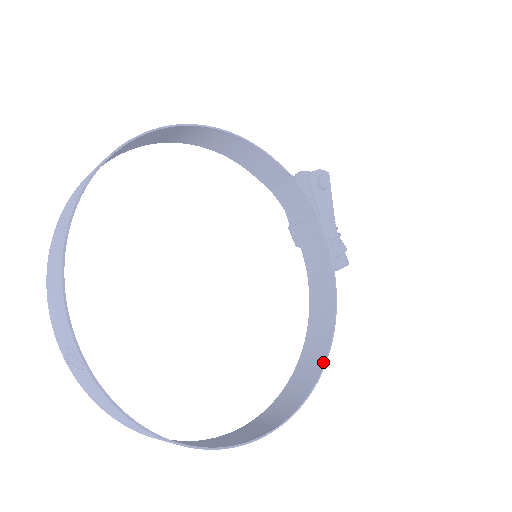
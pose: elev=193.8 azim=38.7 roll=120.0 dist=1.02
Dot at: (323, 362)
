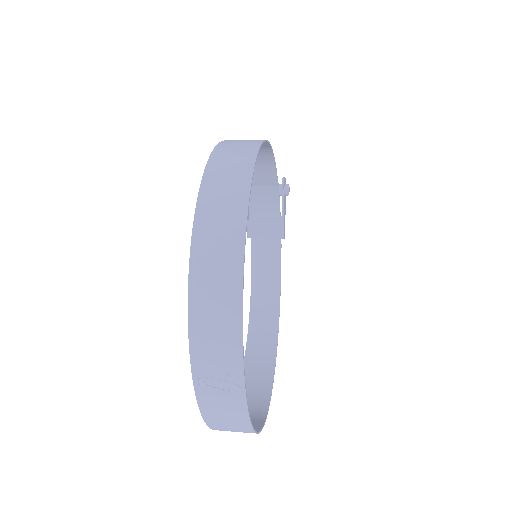
Dot at: (276, 340)
